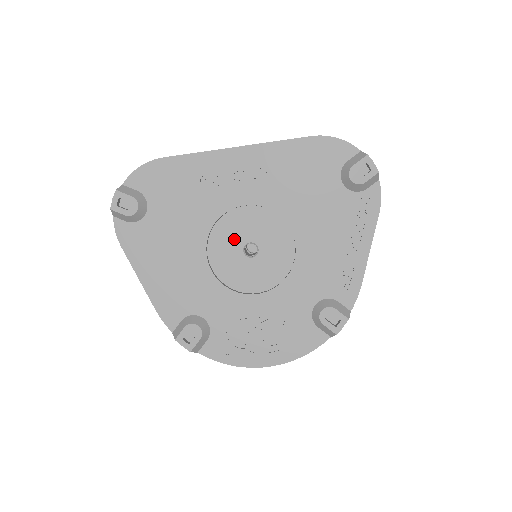
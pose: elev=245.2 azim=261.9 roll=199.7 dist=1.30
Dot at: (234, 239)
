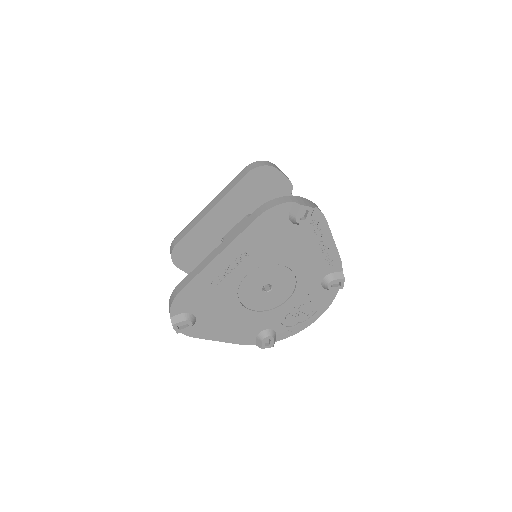
Dot at: (254, 291)
